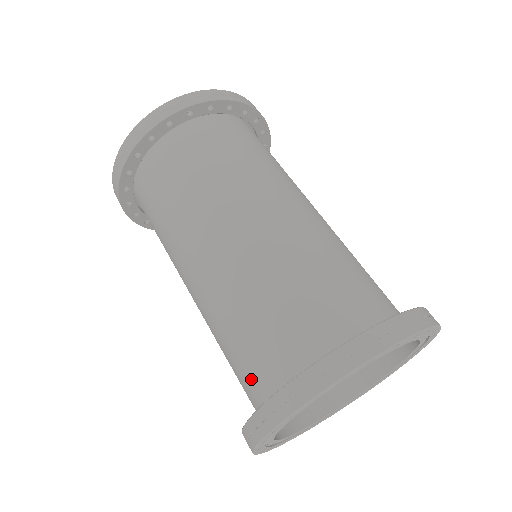
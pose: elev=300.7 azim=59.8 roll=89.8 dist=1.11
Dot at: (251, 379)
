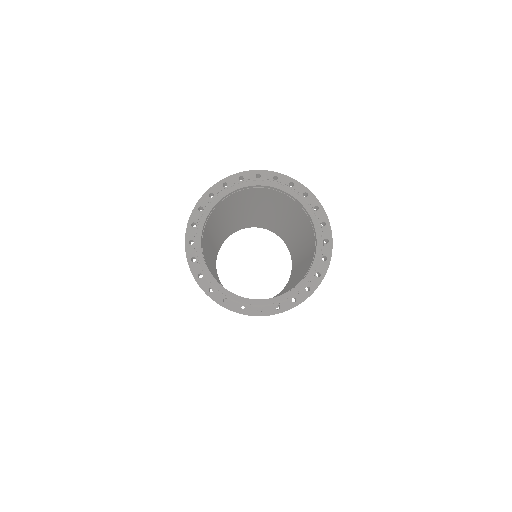
Dot at: occluded
